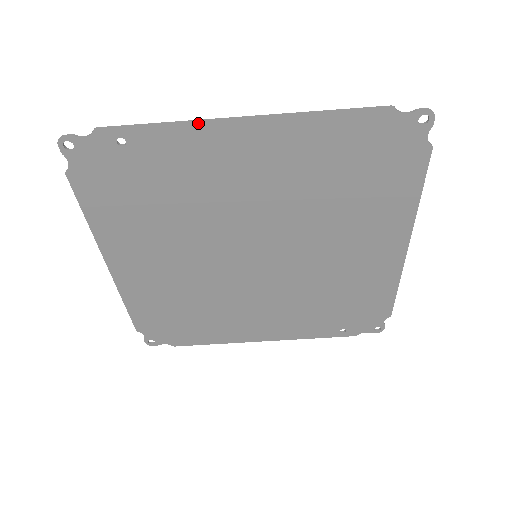
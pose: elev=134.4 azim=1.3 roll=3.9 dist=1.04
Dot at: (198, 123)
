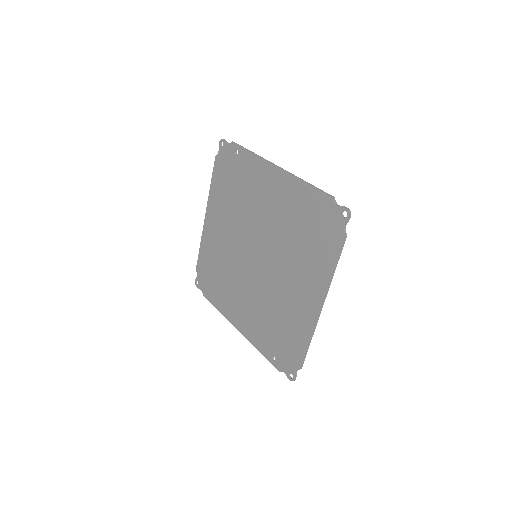
Dot at: (262, 159)
